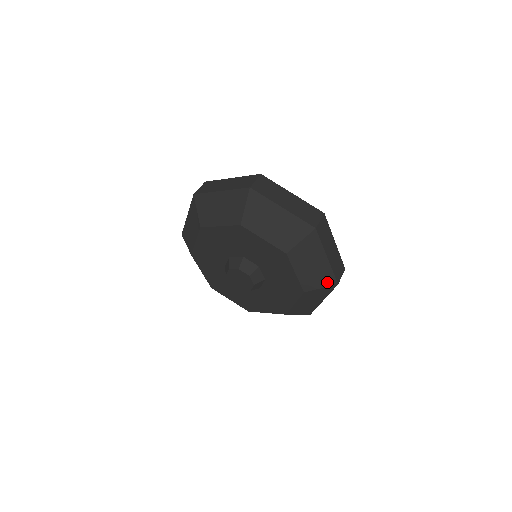
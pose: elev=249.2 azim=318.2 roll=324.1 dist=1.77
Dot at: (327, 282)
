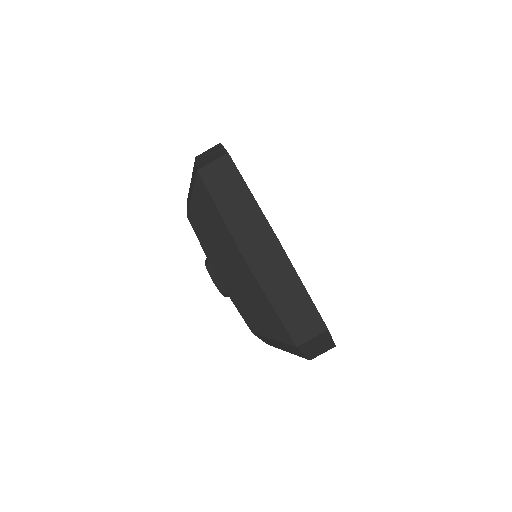
Dot at: (280, 336)
